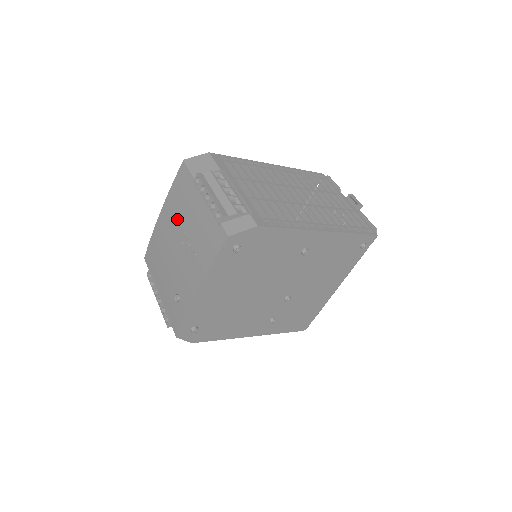
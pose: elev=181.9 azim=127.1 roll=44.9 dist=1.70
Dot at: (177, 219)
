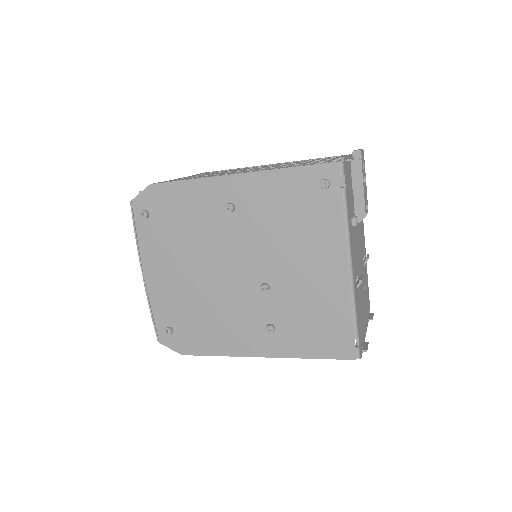
Dot at: occluded
